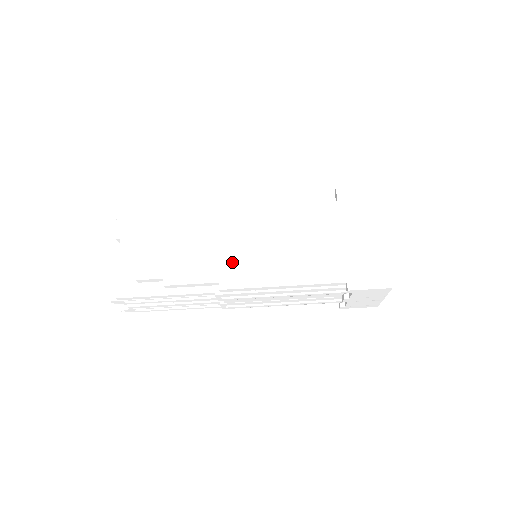
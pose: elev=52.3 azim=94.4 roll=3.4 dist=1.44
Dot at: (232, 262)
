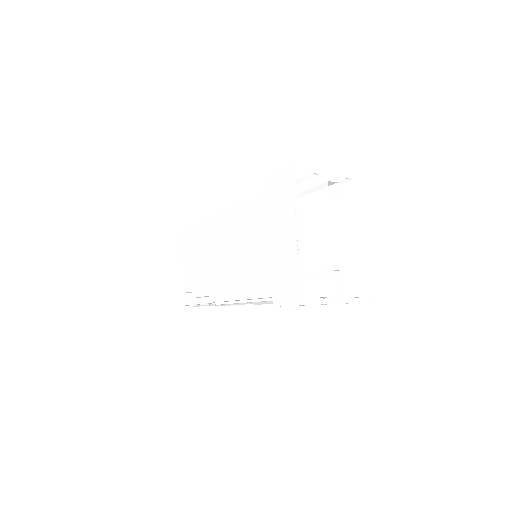
Dot at: (216, 276)
